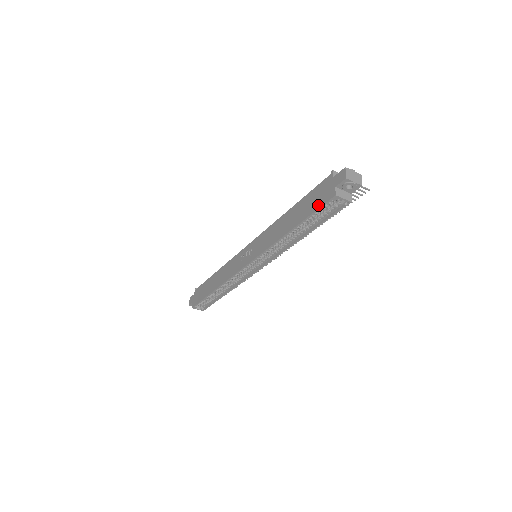
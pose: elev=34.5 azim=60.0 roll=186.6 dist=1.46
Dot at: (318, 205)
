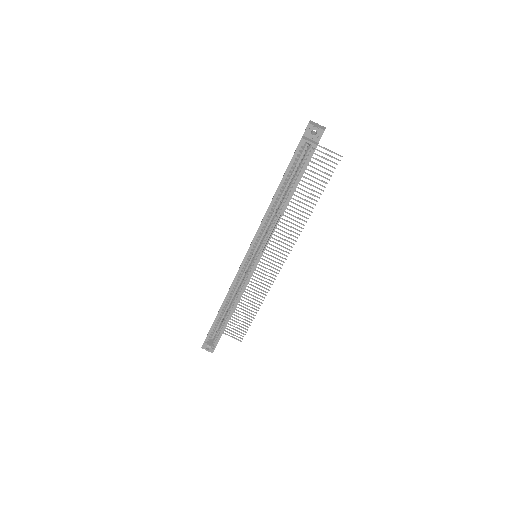
Dot at: (292, 157)
